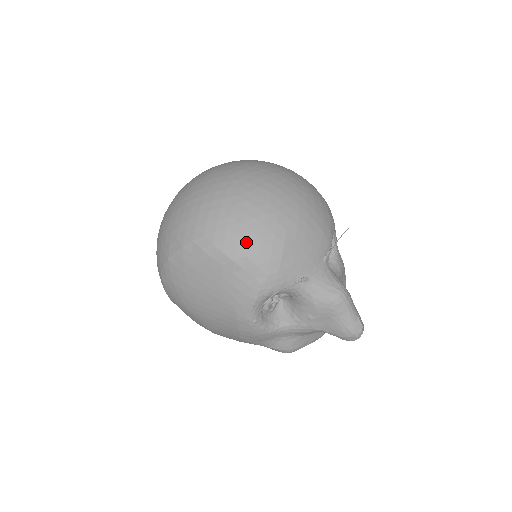
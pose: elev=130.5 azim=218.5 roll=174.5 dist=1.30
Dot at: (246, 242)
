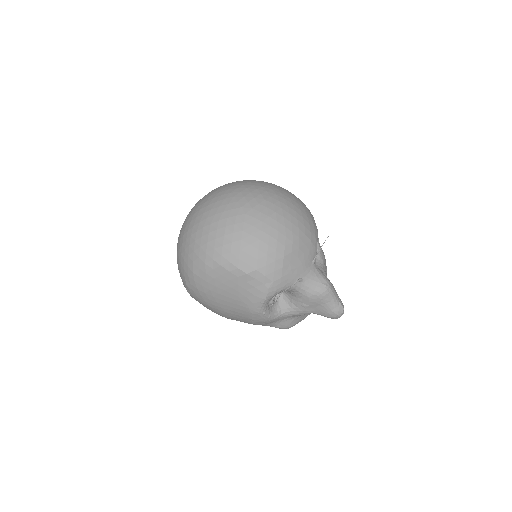
Dot at: (256, 259)
